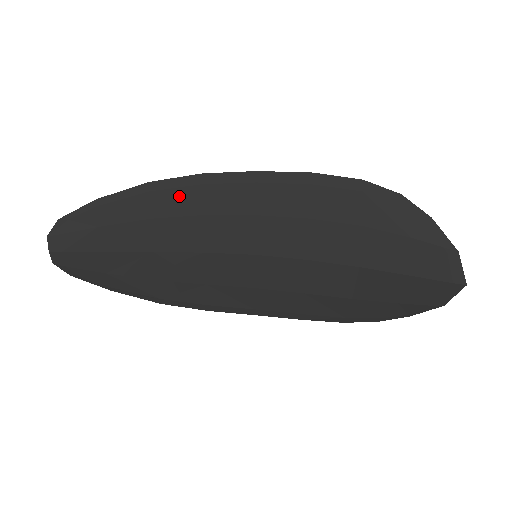
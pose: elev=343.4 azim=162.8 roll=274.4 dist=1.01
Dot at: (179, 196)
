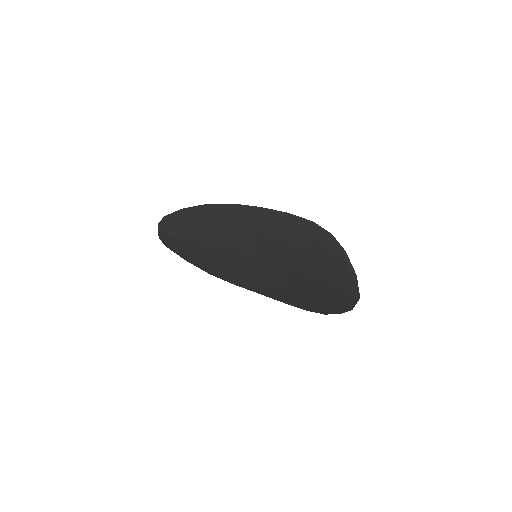
Dot at: (220, 214)
